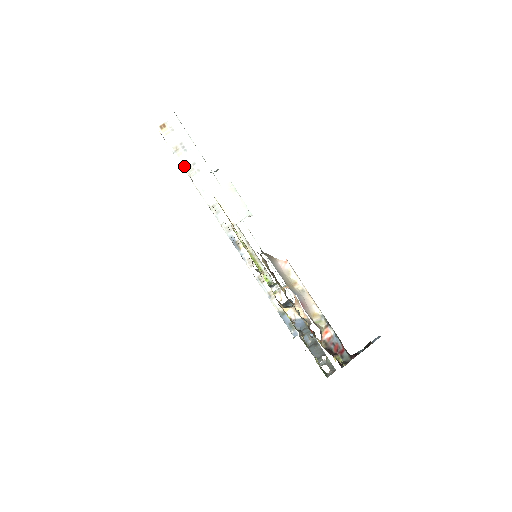
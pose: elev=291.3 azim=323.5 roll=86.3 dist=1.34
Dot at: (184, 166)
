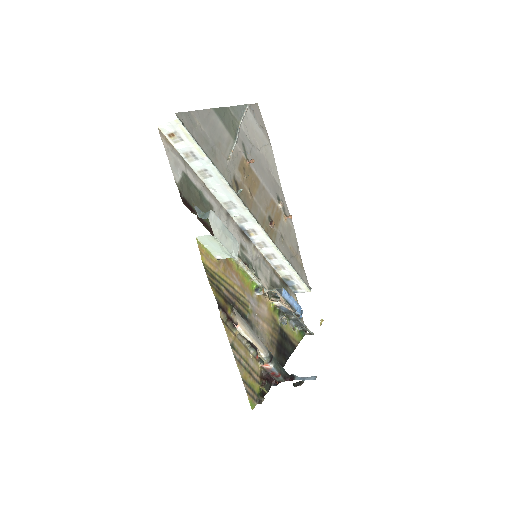
Dot at: (195, 170)
